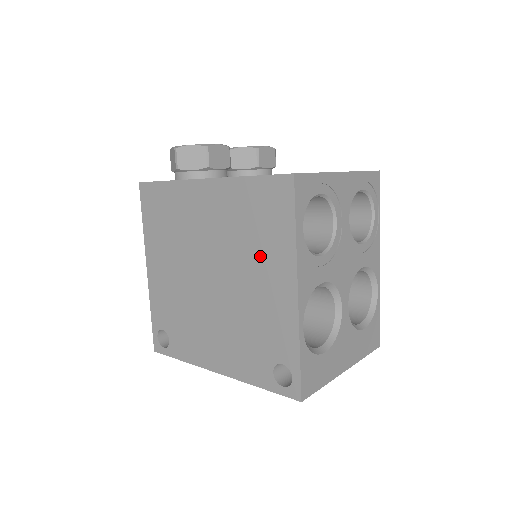
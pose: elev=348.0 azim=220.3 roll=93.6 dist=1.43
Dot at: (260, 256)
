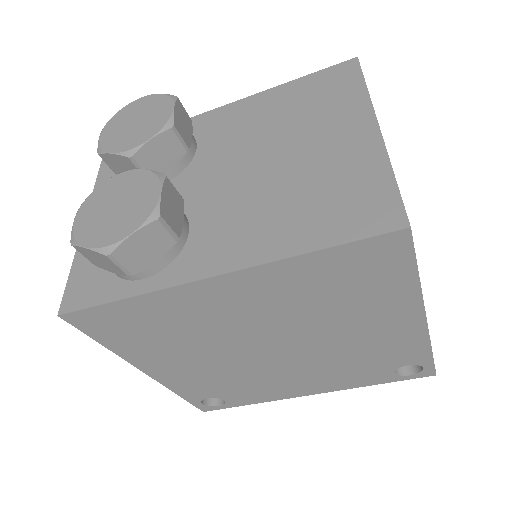
Dot at: (358, 313)
